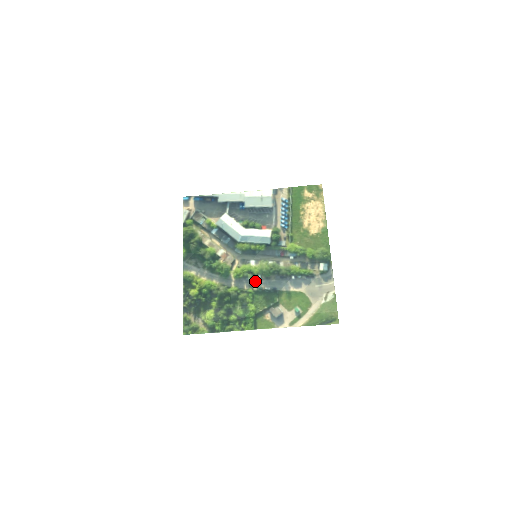
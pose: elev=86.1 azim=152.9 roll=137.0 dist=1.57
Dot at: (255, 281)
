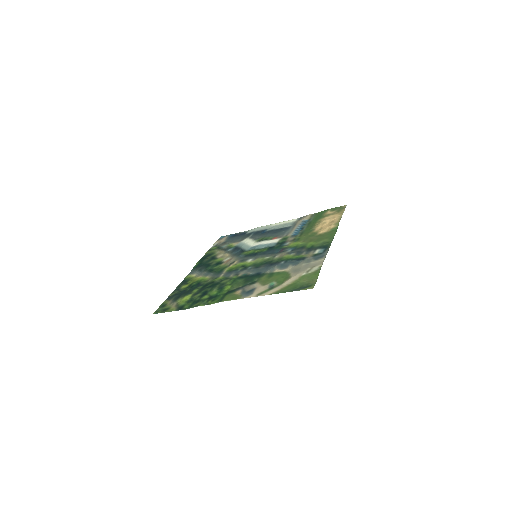
Dot at: (244, 271)
